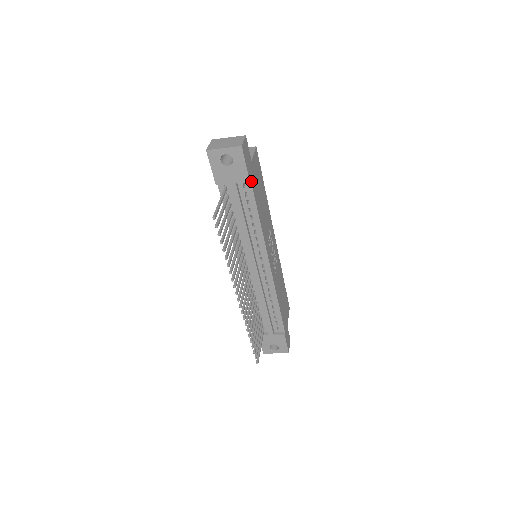
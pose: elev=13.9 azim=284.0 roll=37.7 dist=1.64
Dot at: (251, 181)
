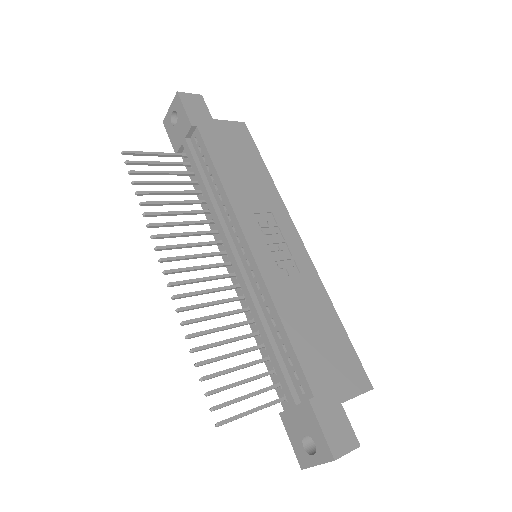
Dot at: (200, 130)
